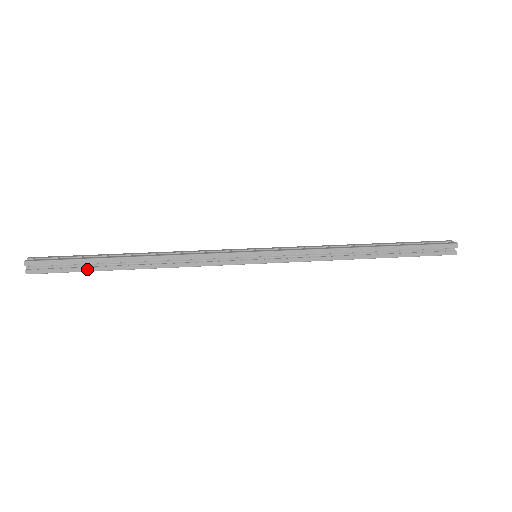
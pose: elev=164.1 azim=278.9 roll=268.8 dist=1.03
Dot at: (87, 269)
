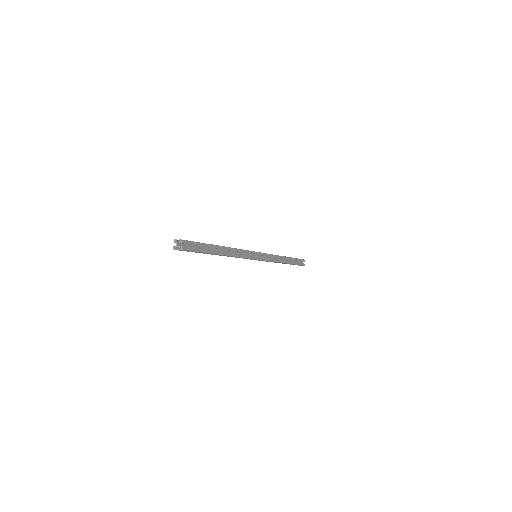
Dot at: (206, 251)
